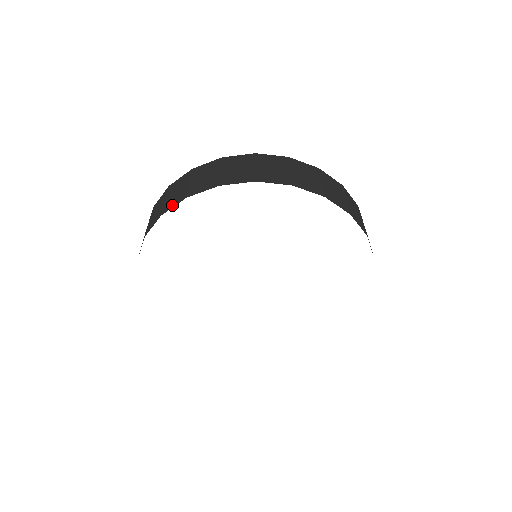
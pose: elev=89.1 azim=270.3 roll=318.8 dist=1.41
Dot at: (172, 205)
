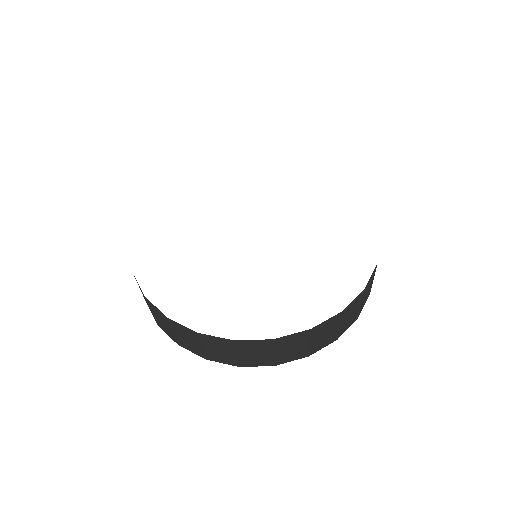
Dot at: occluded
